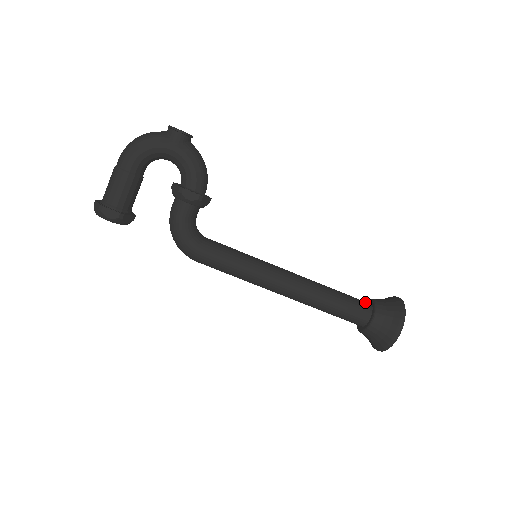
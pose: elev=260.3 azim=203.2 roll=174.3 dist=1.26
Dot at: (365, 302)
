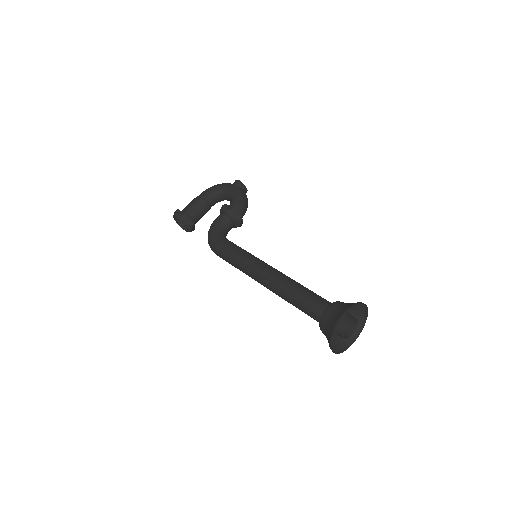
Dot at: occluded
